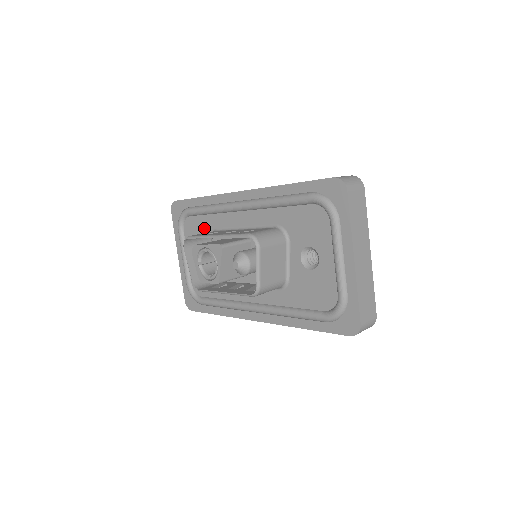
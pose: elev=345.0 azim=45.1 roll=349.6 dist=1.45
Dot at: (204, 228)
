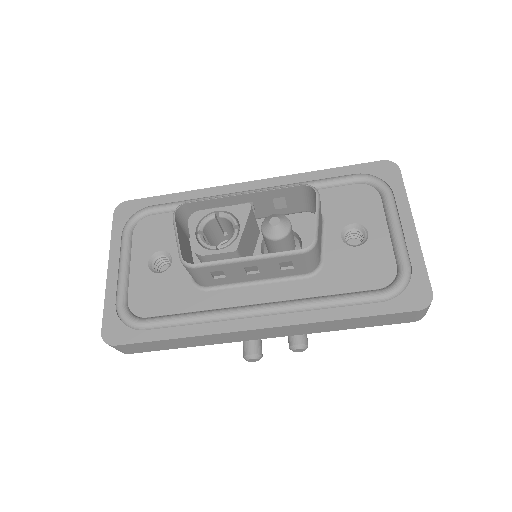
Dot at: occluded
